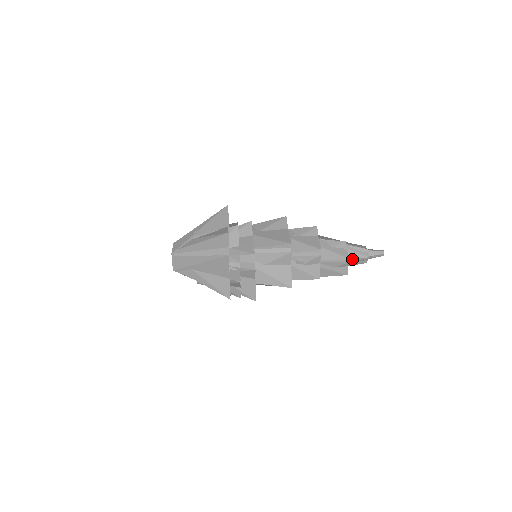
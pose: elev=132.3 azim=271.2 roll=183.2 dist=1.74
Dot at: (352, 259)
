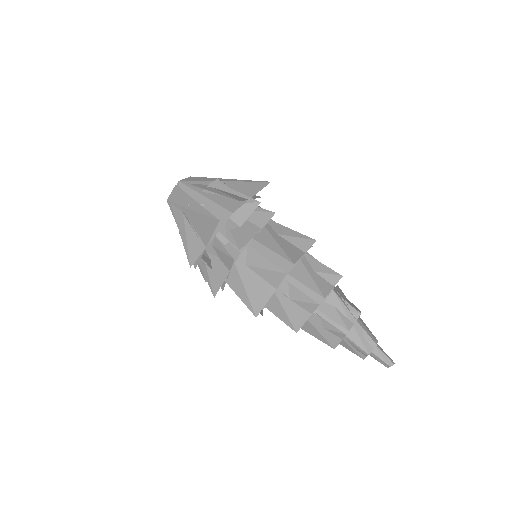
Dot at: (345, 345)
